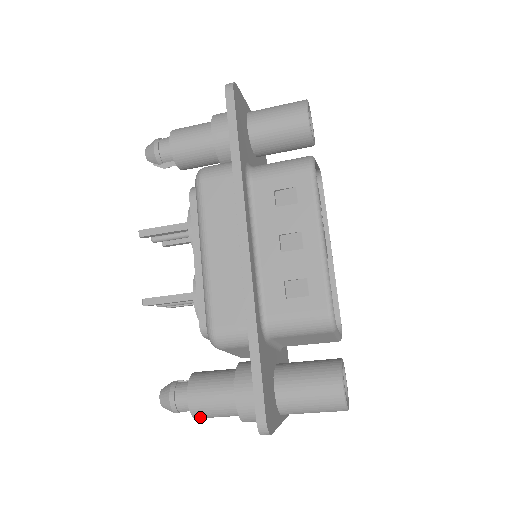
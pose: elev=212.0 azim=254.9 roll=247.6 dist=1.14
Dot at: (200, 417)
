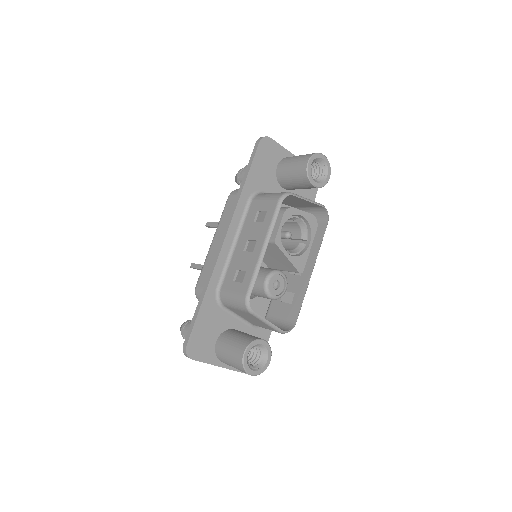
Dot at: occluded
